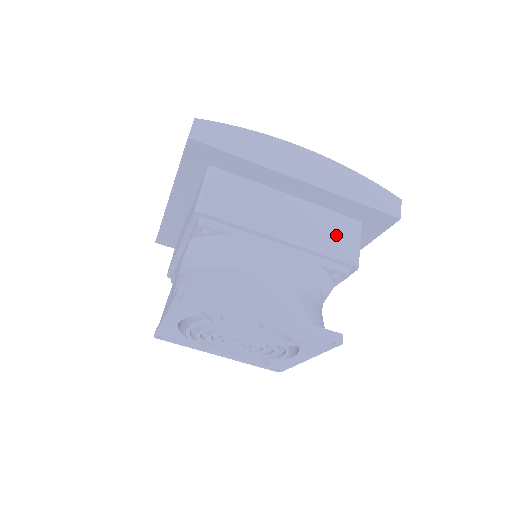
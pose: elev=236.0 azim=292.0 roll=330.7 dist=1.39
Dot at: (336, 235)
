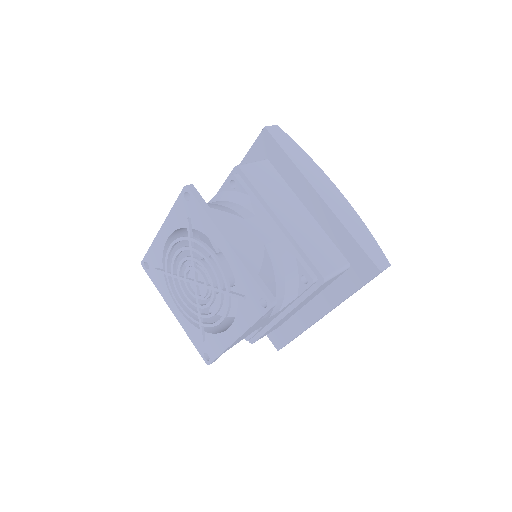
Dot at: (323, 252)
